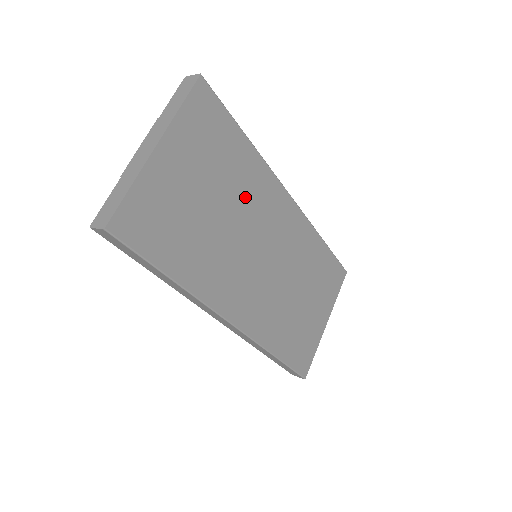
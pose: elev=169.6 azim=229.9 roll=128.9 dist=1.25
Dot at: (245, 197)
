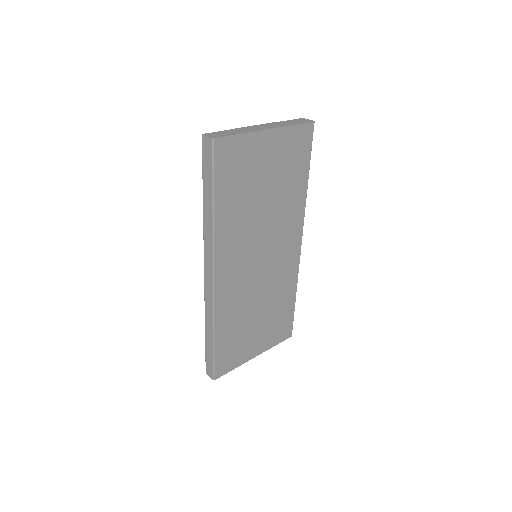
Dot at: (281, 210)
